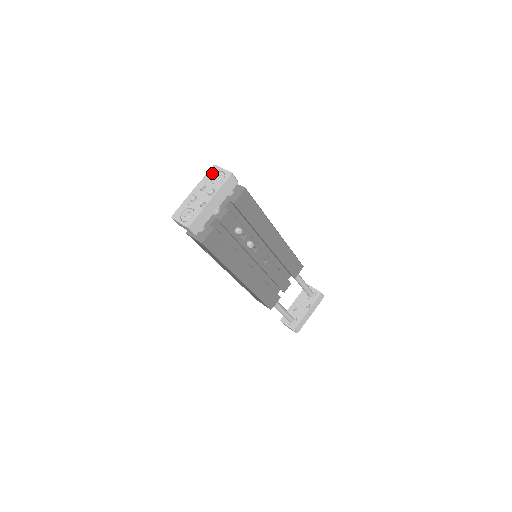
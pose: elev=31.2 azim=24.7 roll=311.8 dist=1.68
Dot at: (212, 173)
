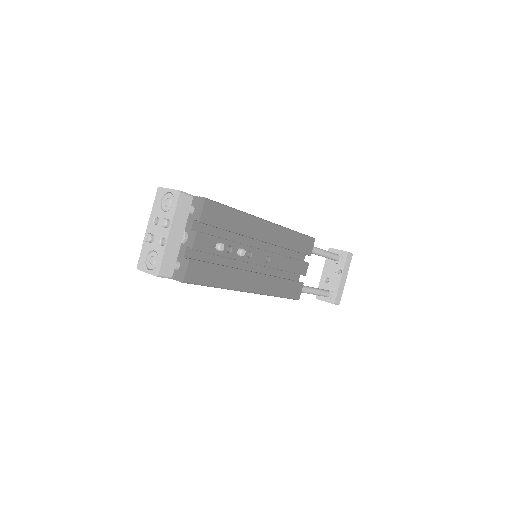
Dot at: (159, 199)
